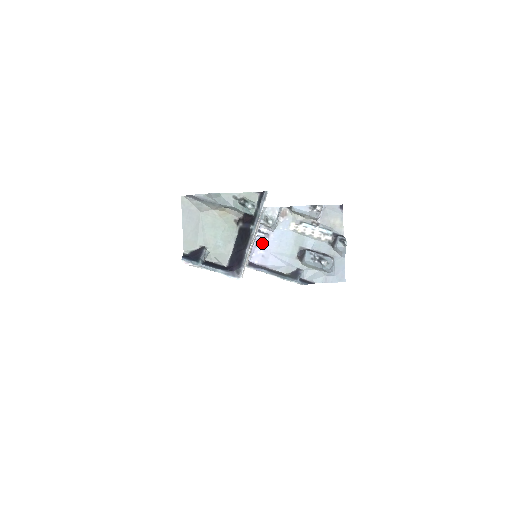
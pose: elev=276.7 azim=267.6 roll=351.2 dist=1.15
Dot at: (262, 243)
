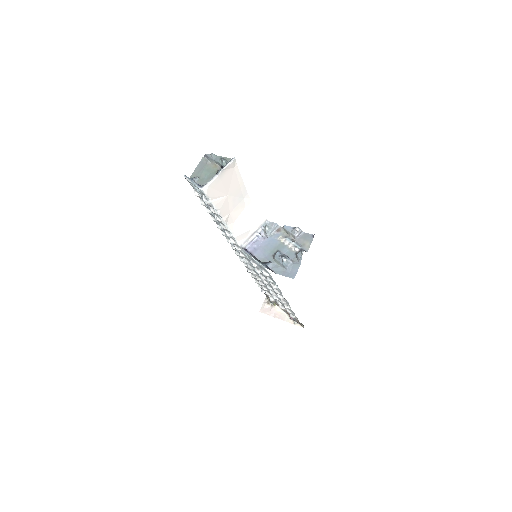
Dot at: (258, 241)
